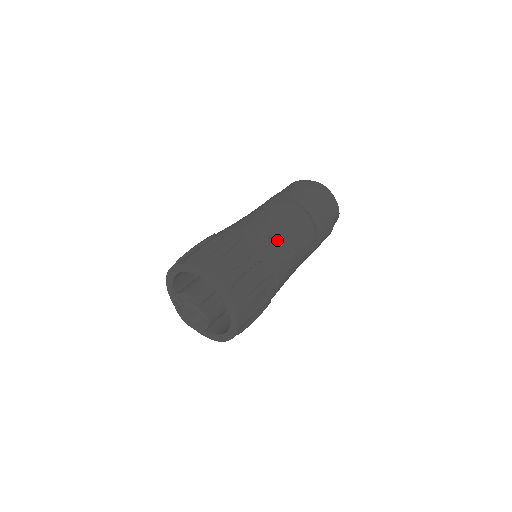
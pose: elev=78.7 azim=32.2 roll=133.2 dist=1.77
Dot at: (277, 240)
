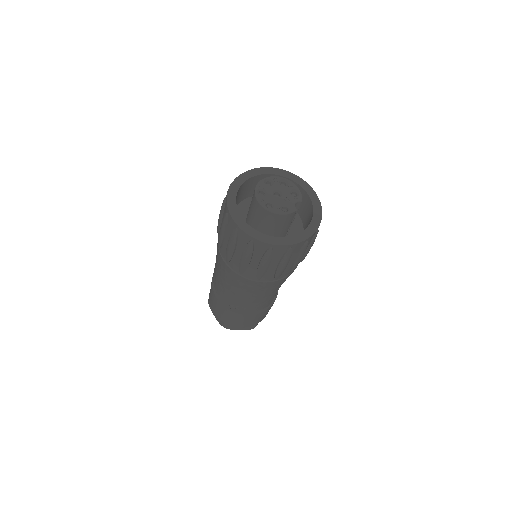
Dot at: occluded
